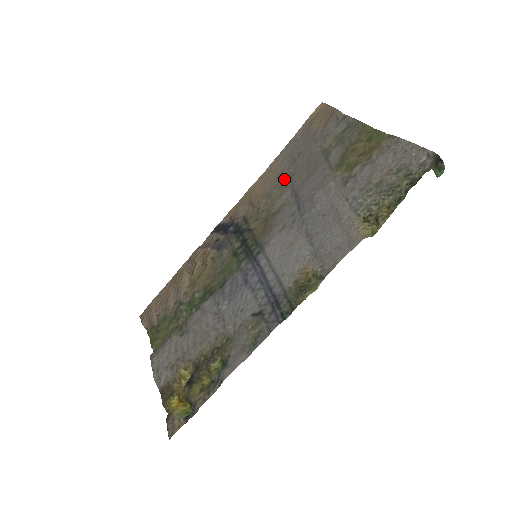
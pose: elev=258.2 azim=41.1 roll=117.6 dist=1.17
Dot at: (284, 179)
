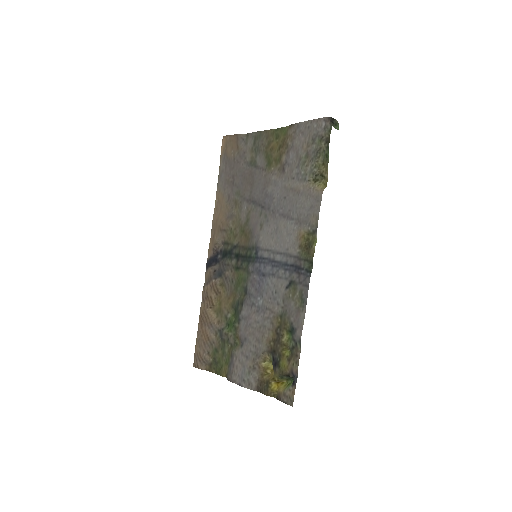
Dot at: (234, 199)
